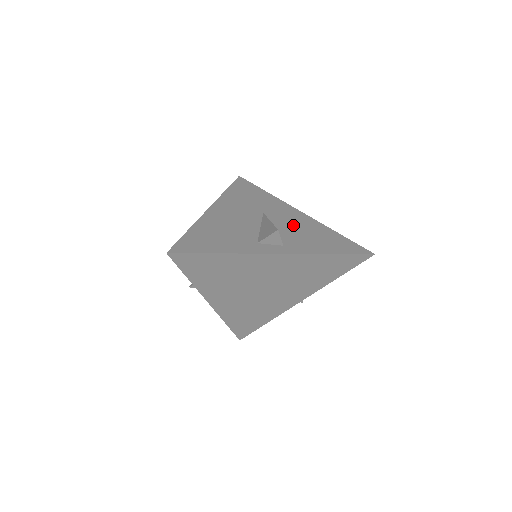
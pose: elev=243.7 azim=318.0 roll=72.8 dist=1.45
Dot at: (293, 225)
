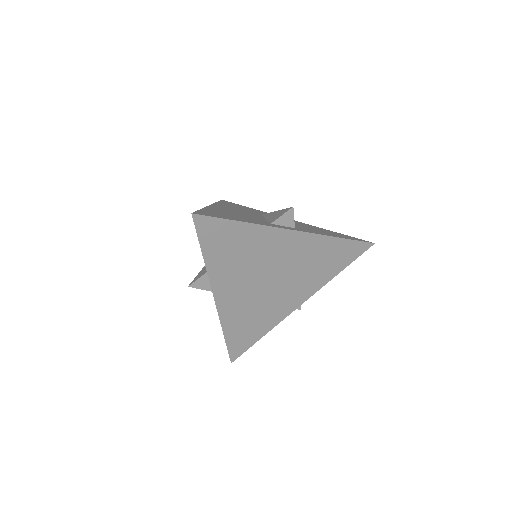
Dot at: occluded
